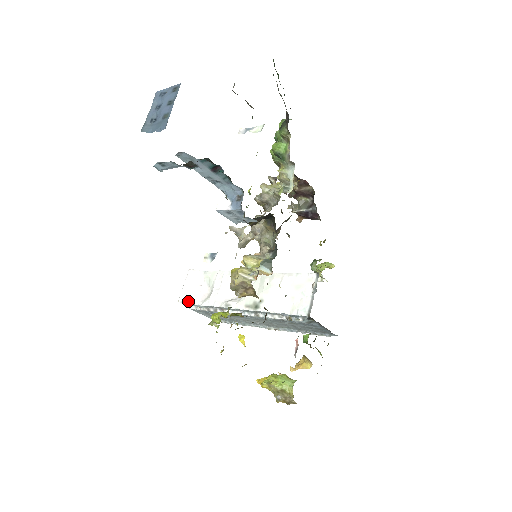
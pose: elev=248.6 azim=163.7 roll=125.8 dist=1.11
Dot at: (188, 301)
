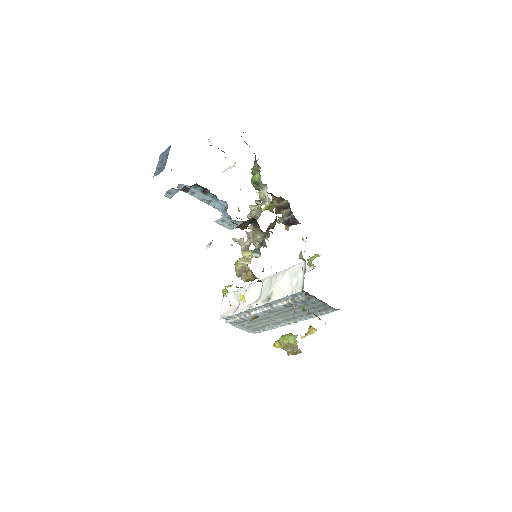
Dot at: (225, 315)
